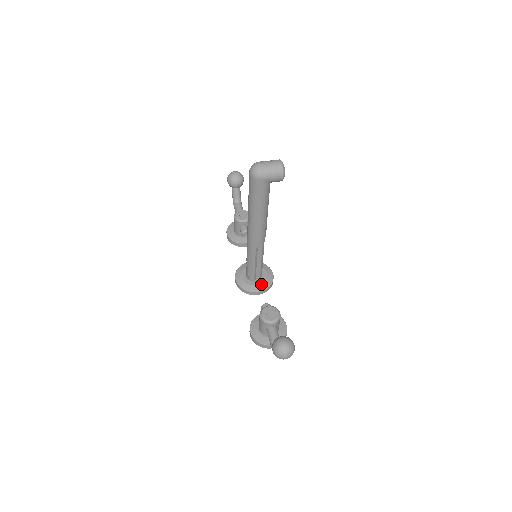
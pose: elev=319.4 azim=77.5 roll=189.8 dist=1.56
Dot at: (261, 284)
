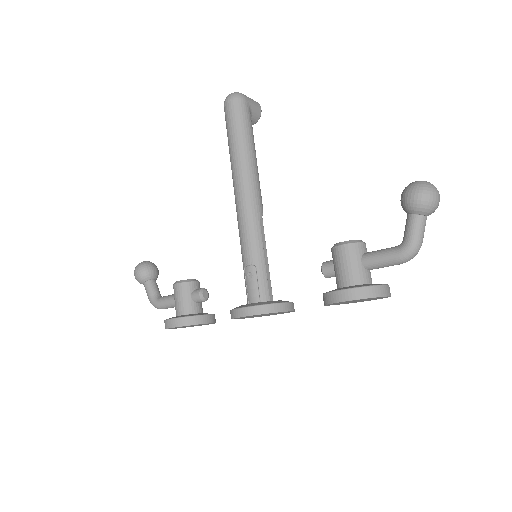
Dot at: occluded
